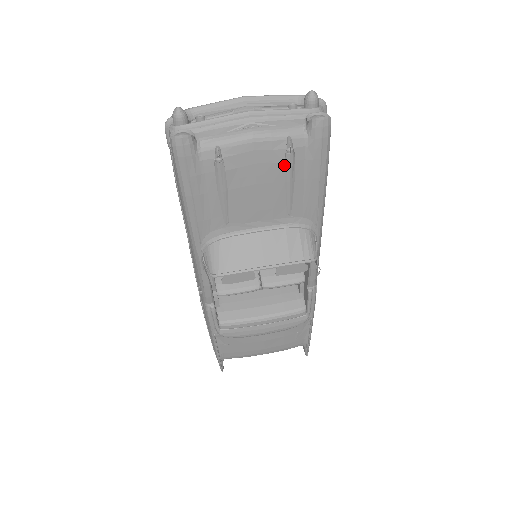
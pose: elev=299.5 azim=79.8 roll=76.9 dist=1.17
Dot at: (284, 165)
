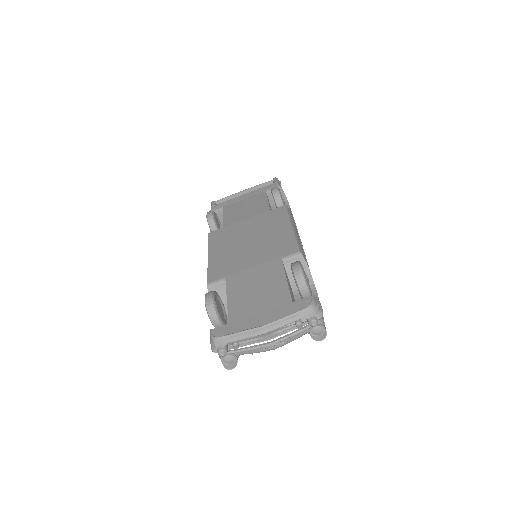
Dot at: occluded
